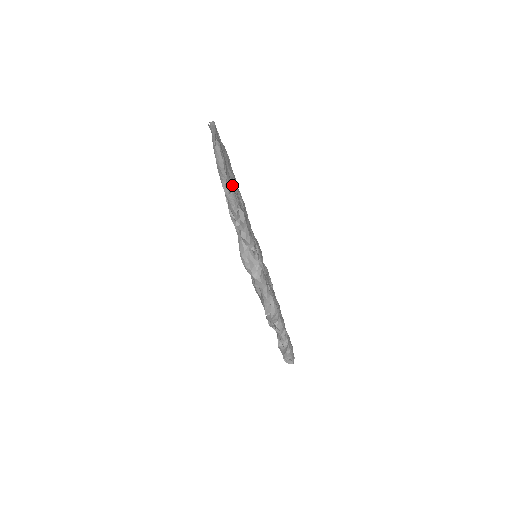
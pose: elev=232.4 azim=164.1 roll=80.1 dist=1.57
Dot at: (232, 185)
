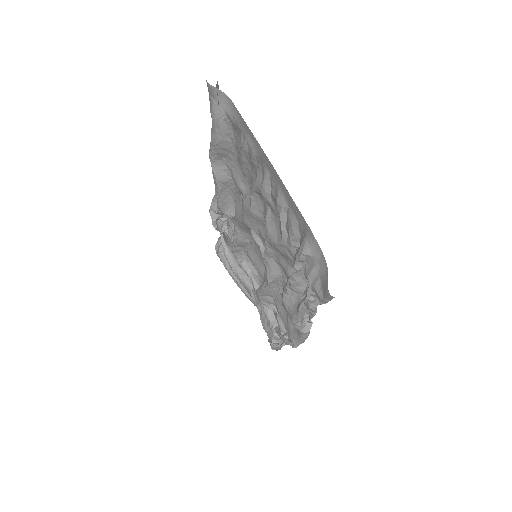
Dot at: (325, 267)
